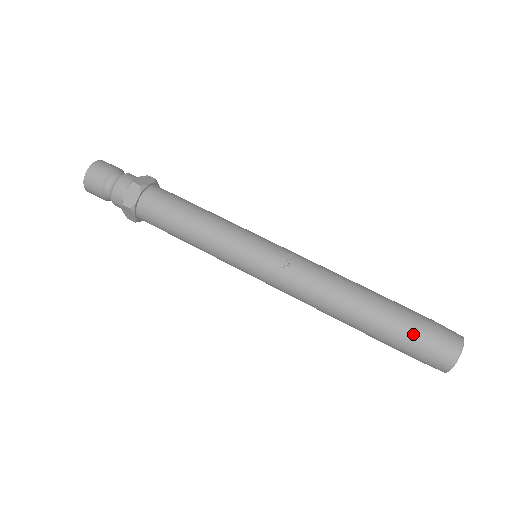
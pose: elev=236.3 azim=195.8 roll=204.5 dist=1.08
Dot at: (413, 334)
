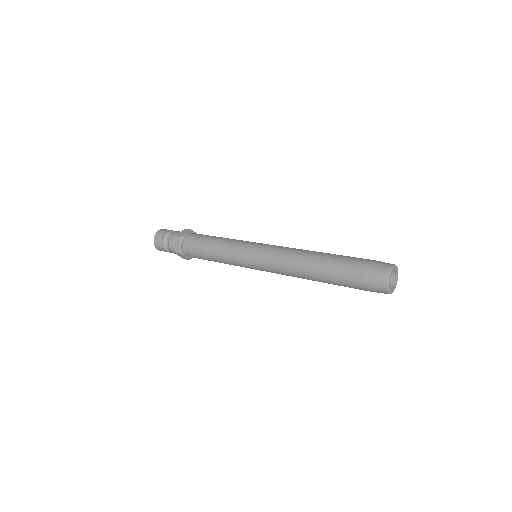
Dot at: (359, 260)
